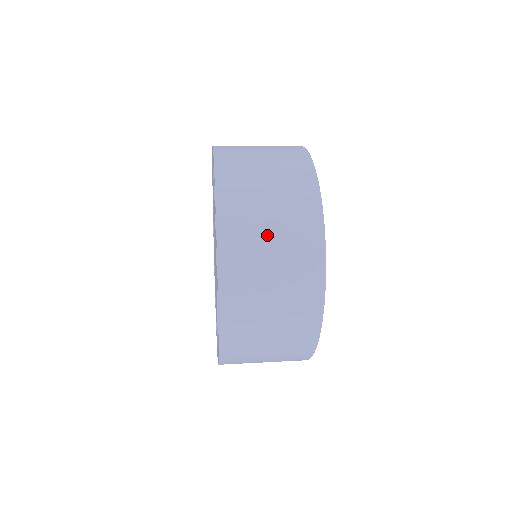
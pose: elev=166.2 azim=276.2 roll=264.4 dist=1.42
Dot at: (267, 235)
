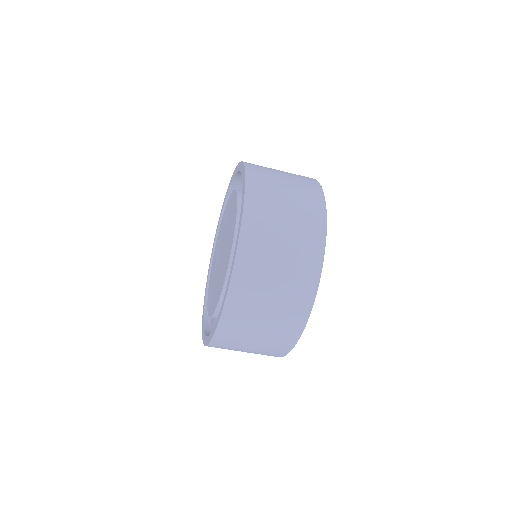
Dot at: occluded
